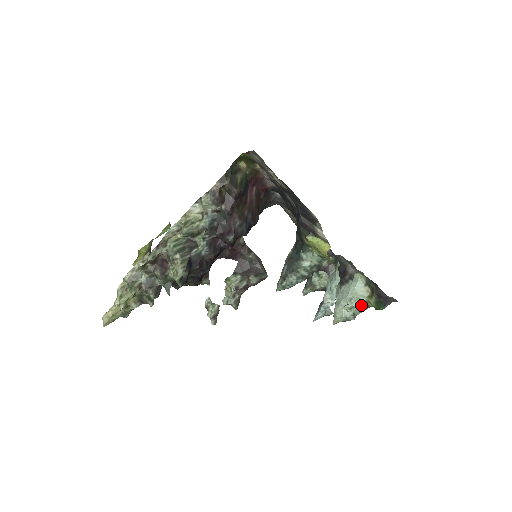
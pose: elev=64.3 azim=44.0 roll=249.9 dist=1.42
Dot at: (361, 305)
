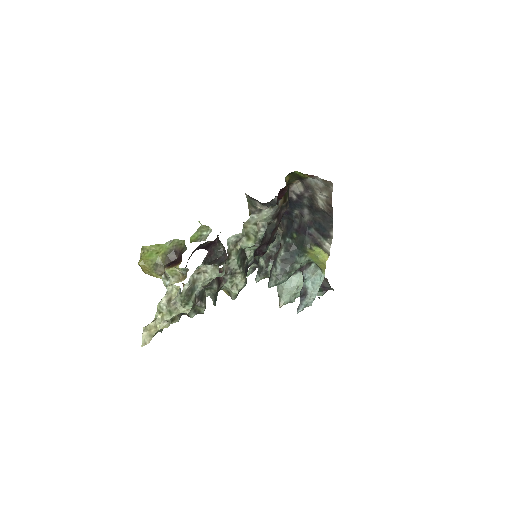
Dot at: occluded
